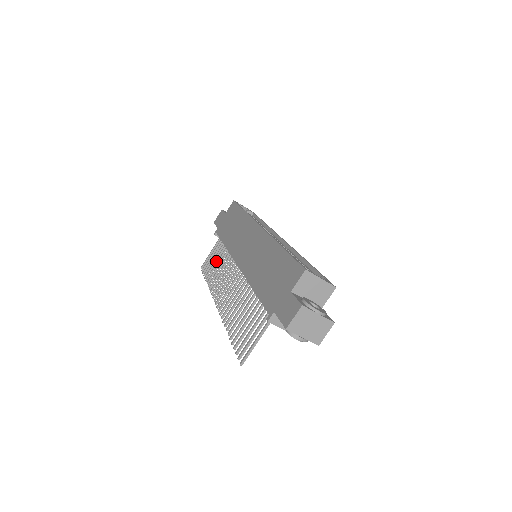
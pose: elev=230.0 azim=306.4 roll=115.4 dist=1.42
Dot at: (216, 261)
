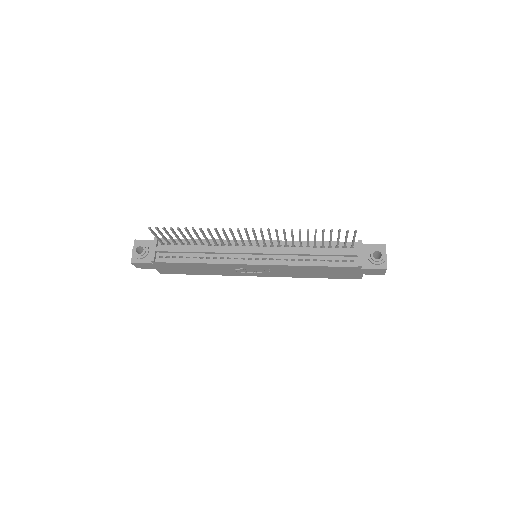
Dot at: (185, 237)
